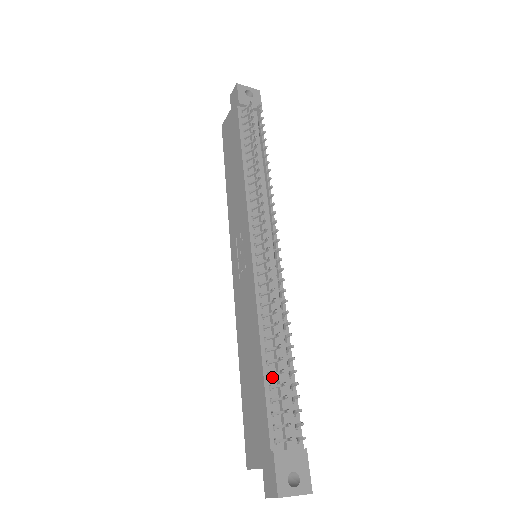
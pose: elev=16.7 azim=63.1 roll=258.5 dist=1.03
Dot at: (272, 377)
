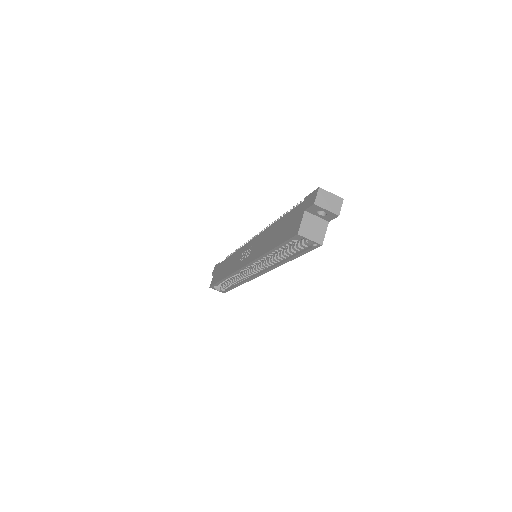
Dot at: occluded
